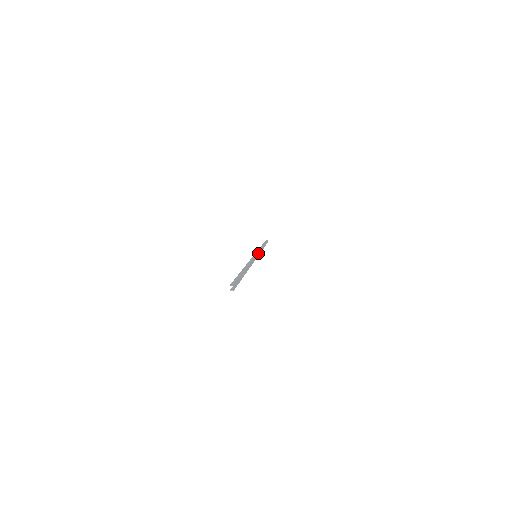
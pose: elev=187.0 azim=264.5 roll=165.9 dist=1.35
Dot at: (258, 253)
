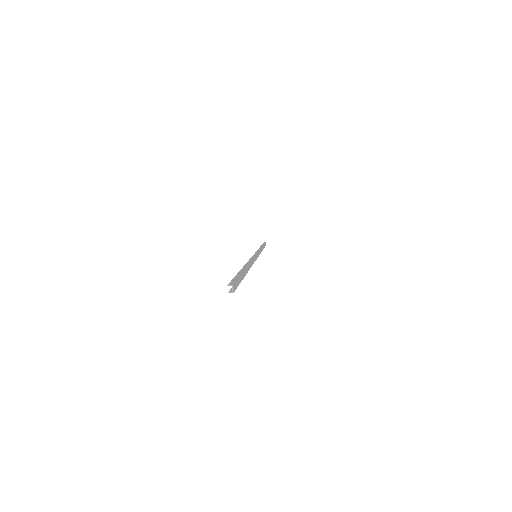
Dot at: (258, 253)
